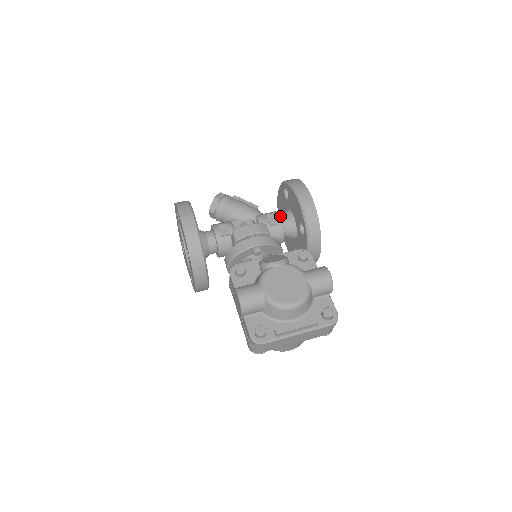
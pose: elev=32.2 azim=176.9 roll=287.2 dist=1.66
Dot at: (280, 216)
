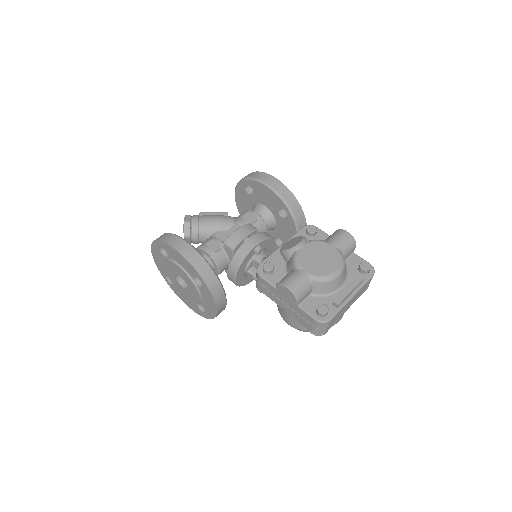
Dot at: occluded
